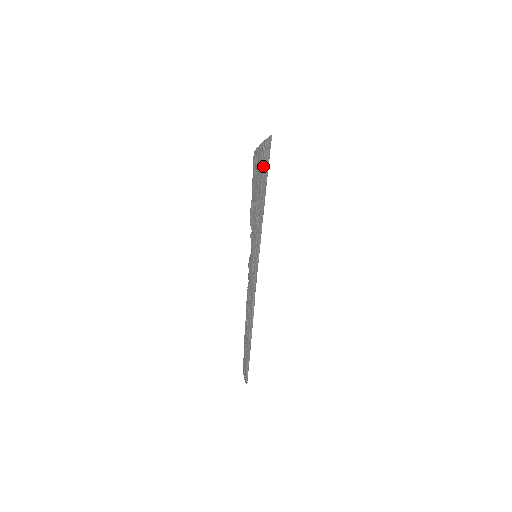
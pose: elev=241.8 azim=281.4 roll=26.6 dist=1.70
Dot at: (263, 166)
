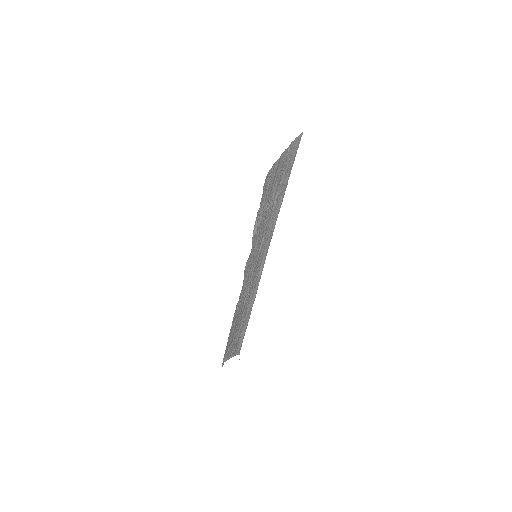
Dot at: (288, 159)
